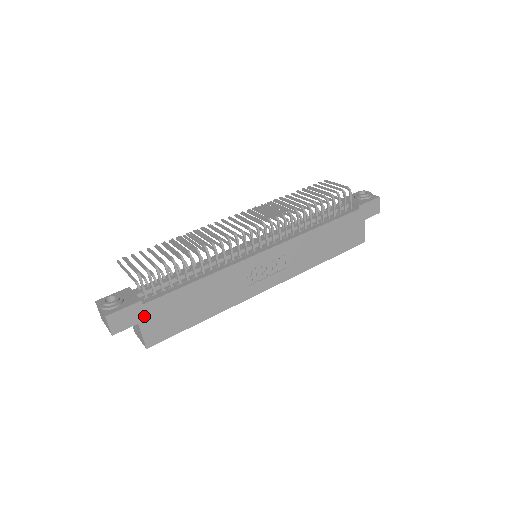
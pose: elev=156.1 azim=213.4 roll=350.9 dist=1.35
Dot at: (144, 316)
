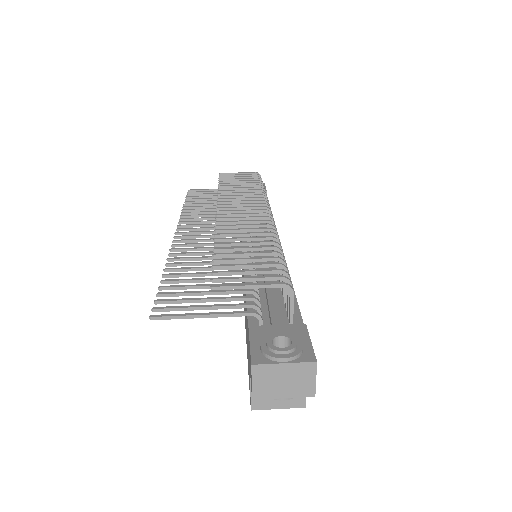
Dot at: occluded
